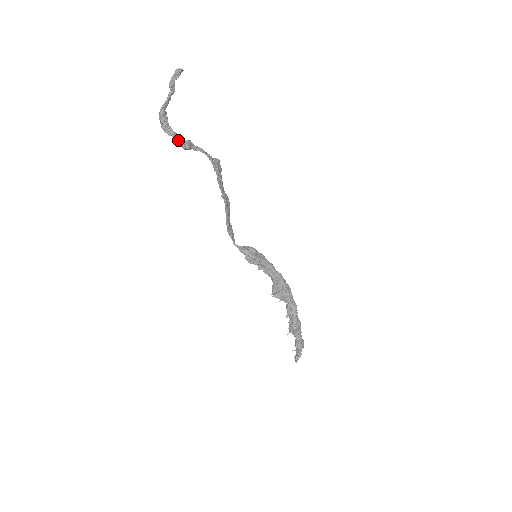
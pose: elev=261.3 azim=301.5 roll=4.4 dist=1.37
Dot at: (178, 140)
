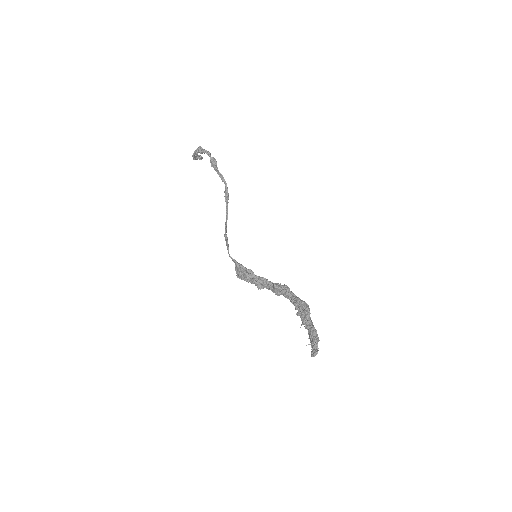
Dot at: (211, 157)
